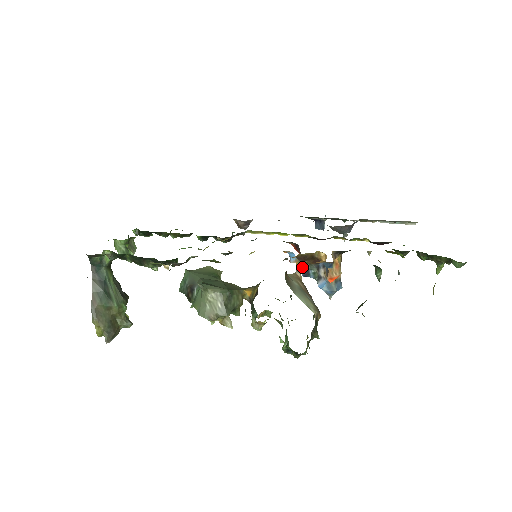
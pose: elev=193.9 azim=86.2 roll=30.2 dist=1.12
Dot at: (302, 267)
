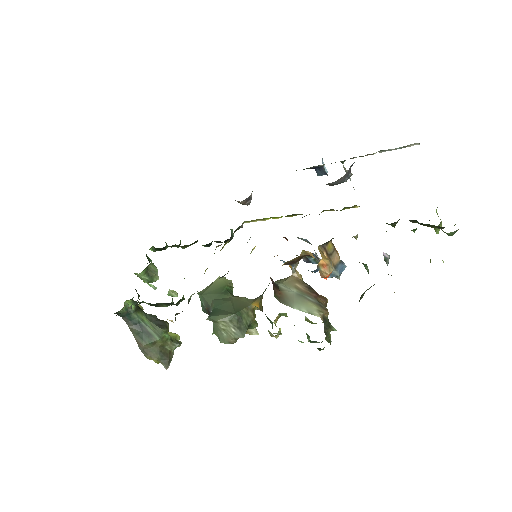
Dot at: (297, 265)
